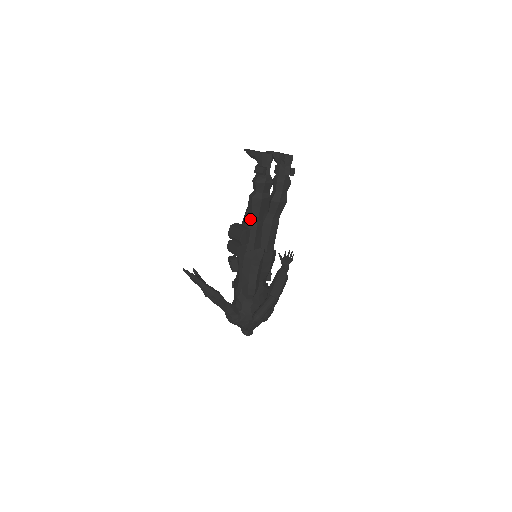
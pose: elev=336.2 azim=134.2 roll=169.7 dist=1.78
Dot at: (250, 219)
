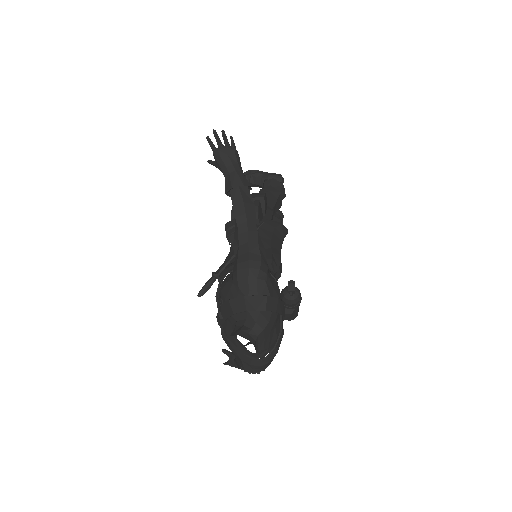
Dot at: occluded
